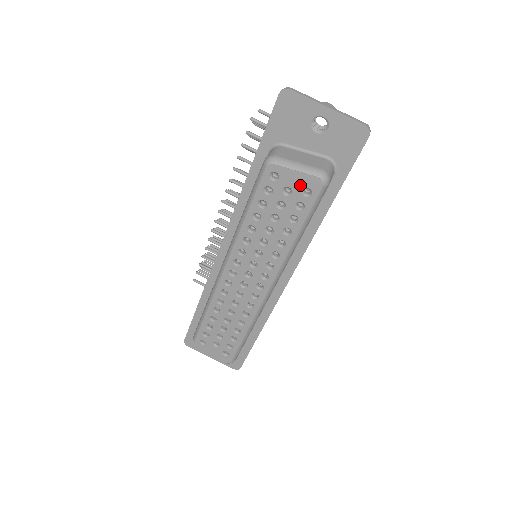
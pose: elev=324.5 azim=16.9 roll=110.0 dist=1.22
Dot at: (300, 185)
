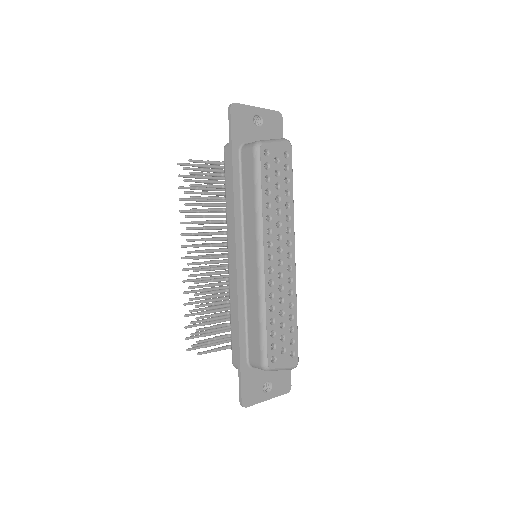
Dot at: (281, 152)
